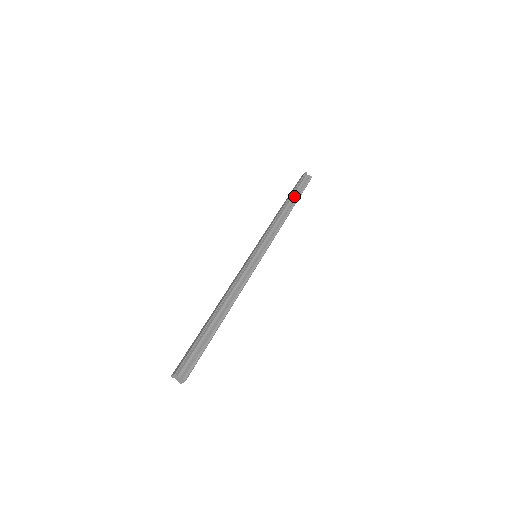
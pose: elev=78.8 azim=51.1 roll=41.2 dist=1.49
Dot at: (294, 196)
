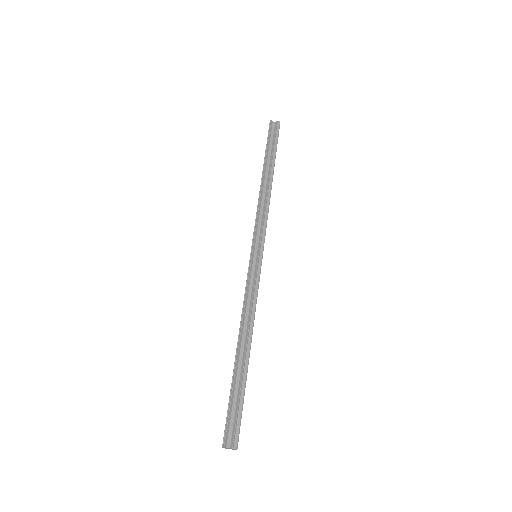
Dot at: (269, 158)
